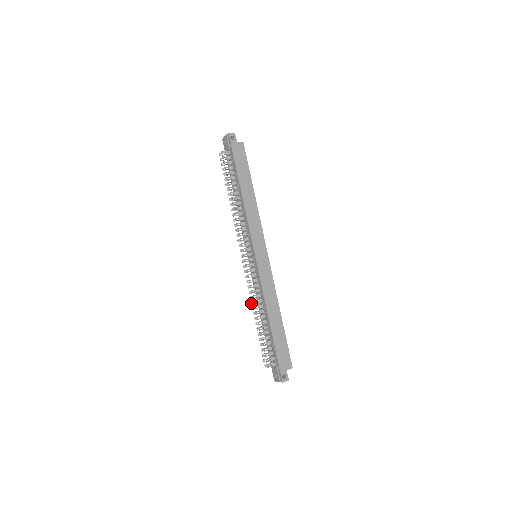
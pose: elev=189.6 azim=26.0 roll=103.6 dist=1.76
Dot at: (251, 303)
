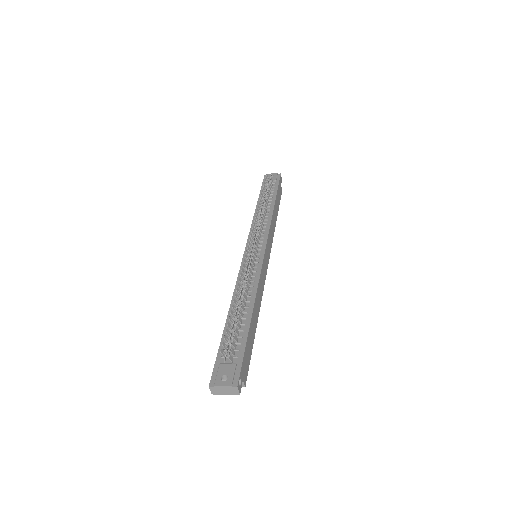
Dot at: (239, 279)
